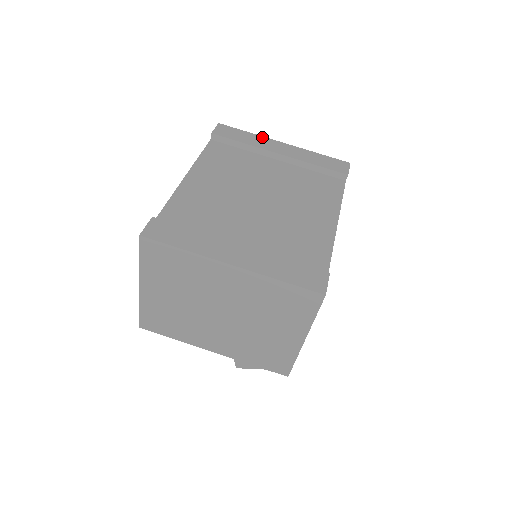
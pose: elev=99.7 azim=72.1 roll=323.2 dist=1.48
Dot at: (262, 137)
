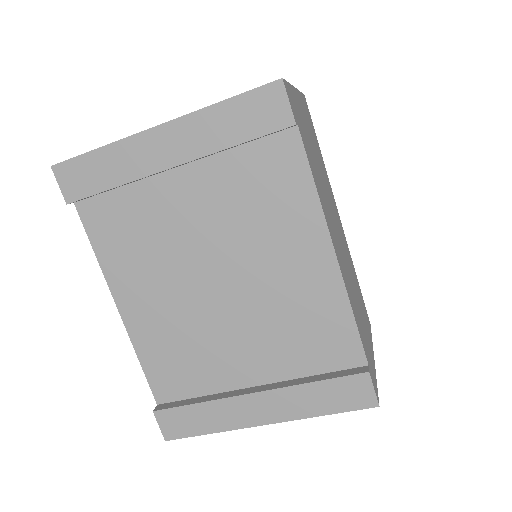
Dot at: (122, 143)
